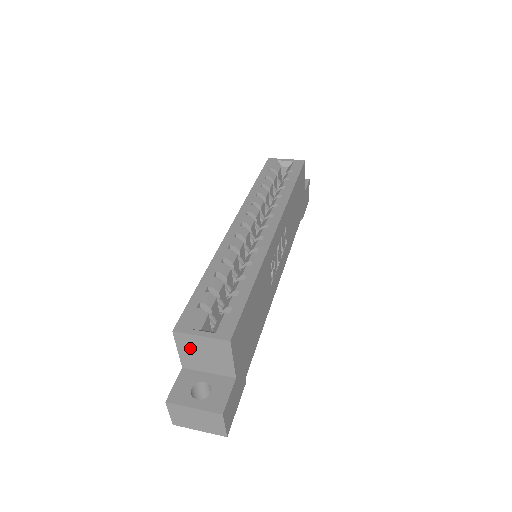
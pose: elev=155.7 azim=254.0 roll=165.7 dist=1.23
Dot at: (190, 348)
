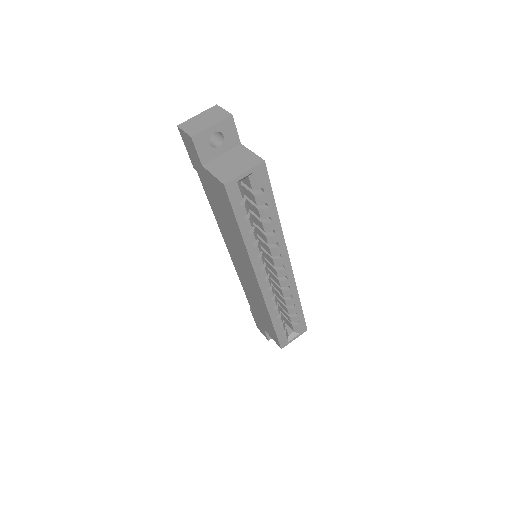
Dot at: occluded
